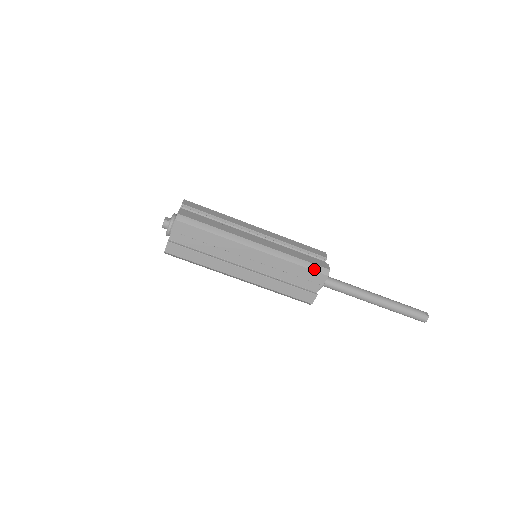
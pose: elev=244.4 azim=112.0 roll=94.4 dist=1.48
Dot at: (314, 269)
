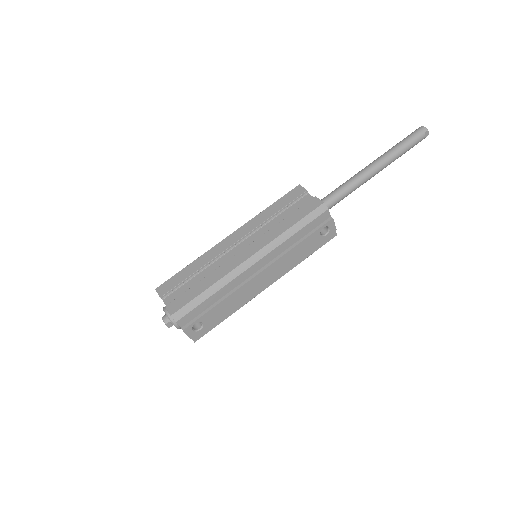
Dot at: (285, 195)
